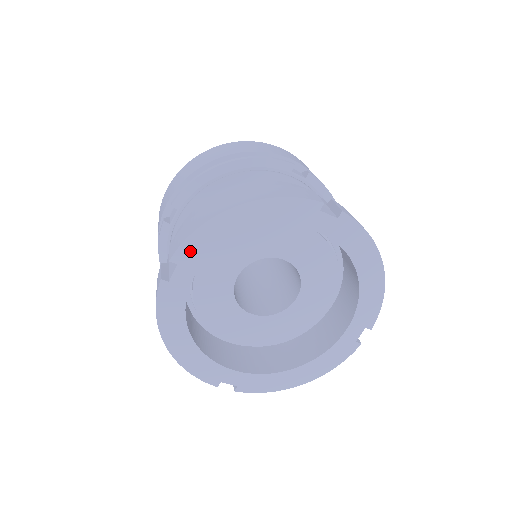
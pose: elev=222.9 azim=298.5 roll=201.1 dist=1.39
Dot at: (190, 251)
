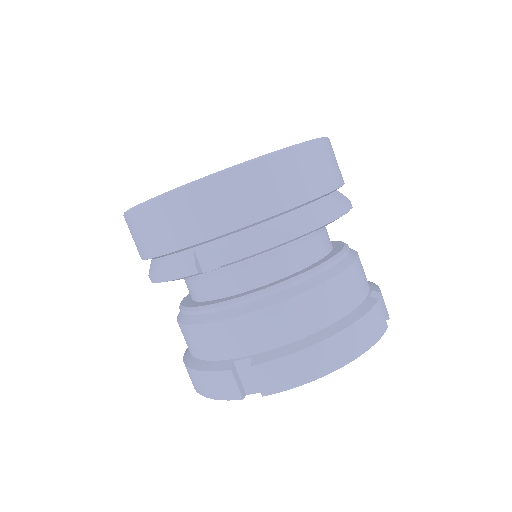
Dot at: occluded
